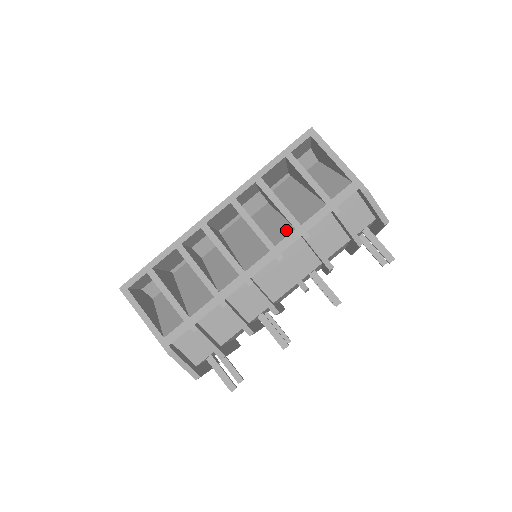
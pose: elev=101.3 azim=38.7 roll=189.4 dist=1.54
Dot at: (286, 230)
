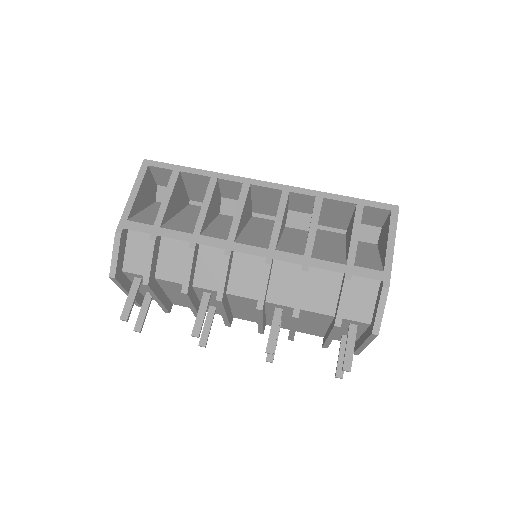
Dot at: (297, 250)
